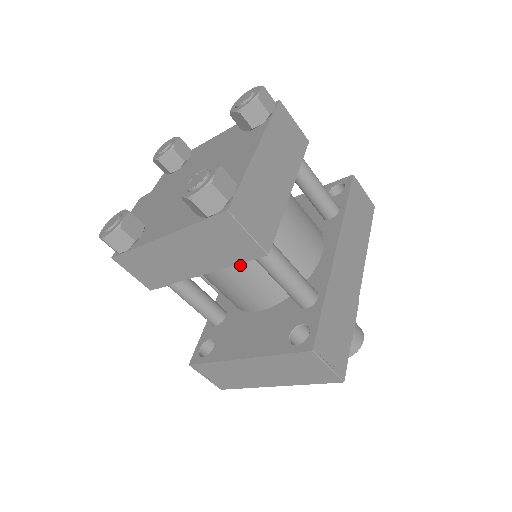
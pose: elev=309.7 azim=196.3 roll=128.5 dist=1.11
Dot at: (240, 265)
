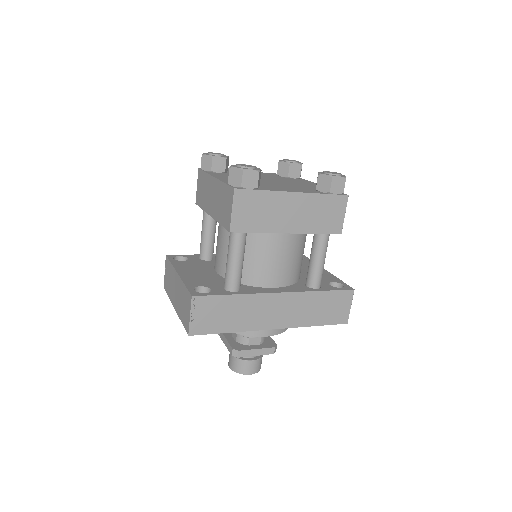
Dot at: (229, 235)
